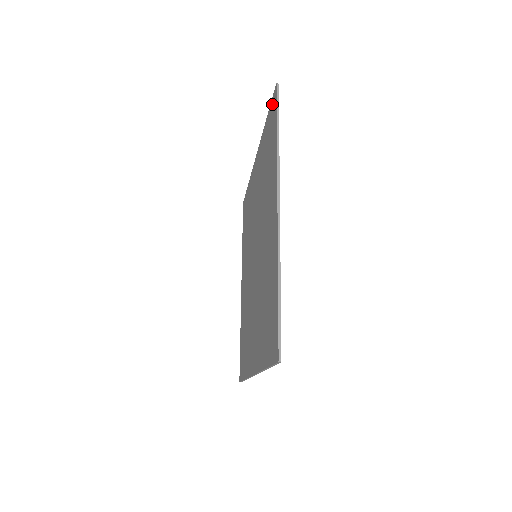
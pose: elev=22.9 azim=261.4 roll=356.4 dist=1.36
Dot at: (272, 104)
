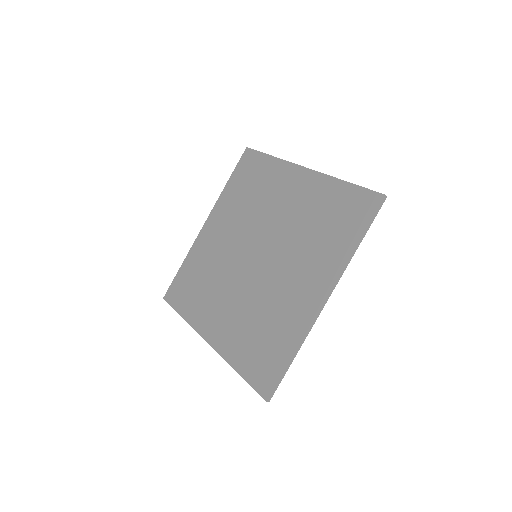
Dot at: (243, 160)
